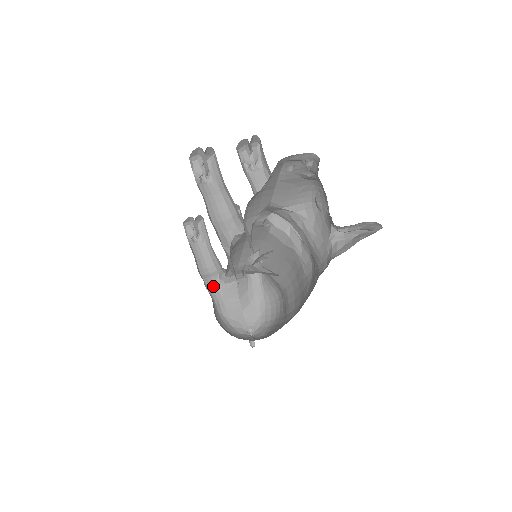
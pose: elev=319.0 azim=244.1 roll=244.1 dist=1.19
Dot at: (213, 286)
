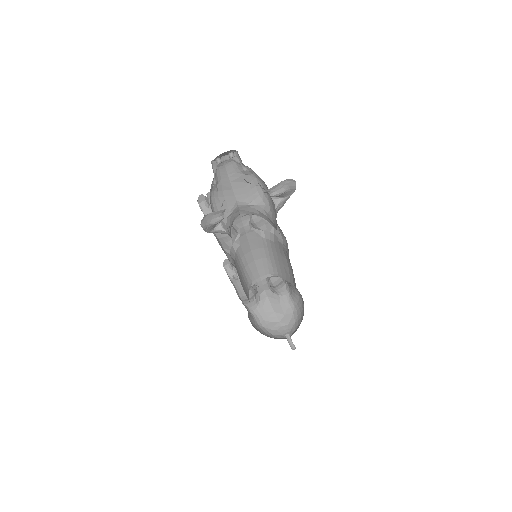
Dot at: (251, 306)
